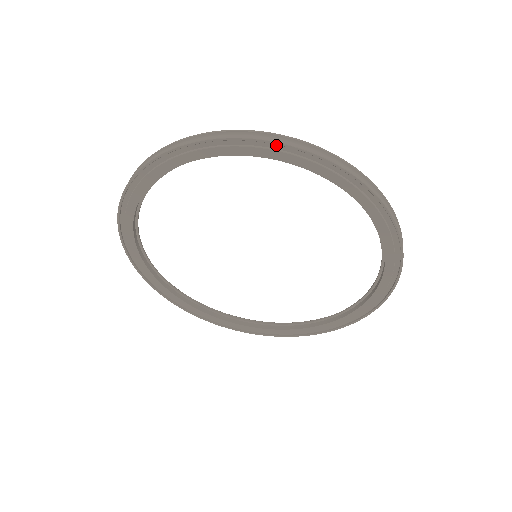
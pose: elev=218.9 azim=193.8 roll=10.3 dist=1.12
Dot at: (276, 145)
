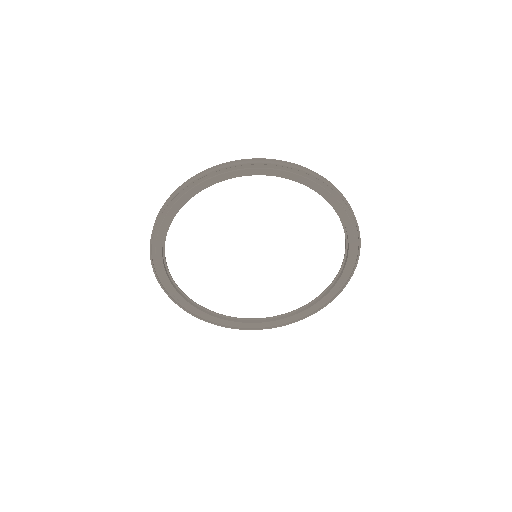
Dot at: (344, 203)
